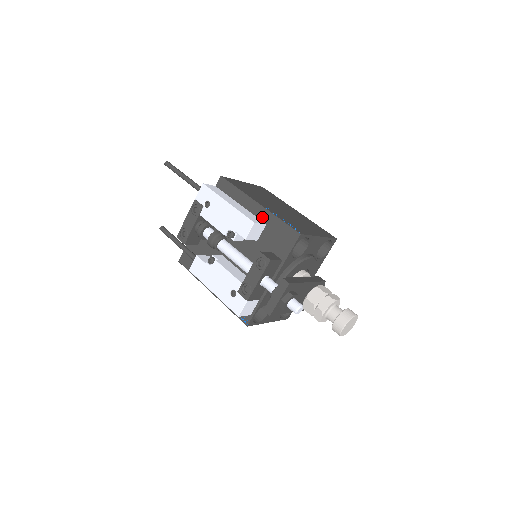
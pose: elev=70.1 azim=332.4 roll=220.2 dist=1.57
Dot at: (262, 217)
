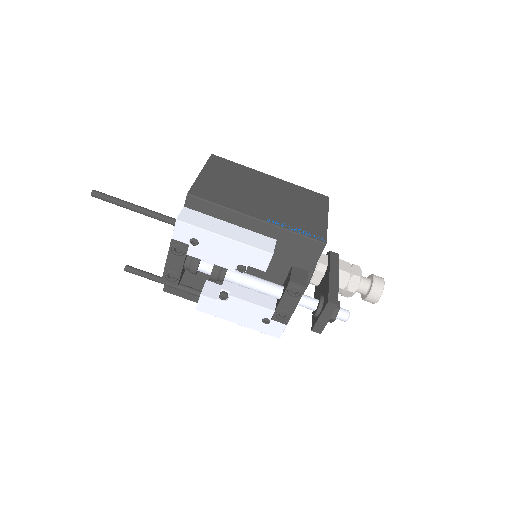
Dot at: (268, 233)
